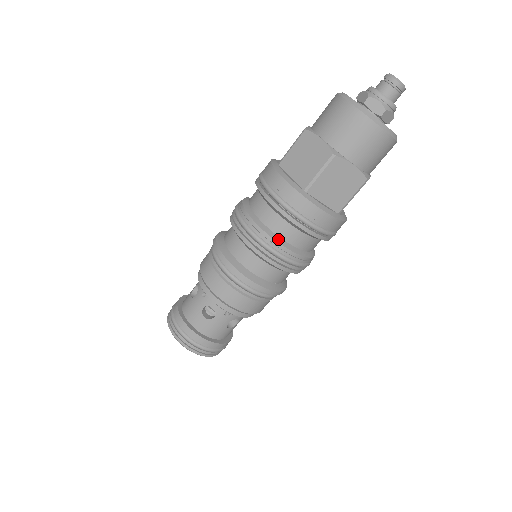
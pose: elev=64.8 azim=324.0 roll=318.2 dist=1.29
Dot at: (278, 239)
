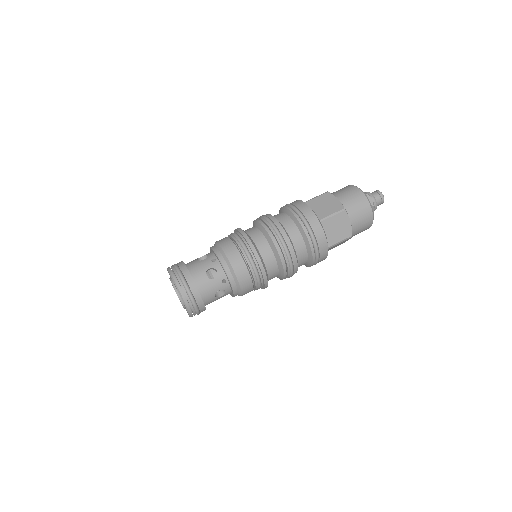
Dot at: occluded
